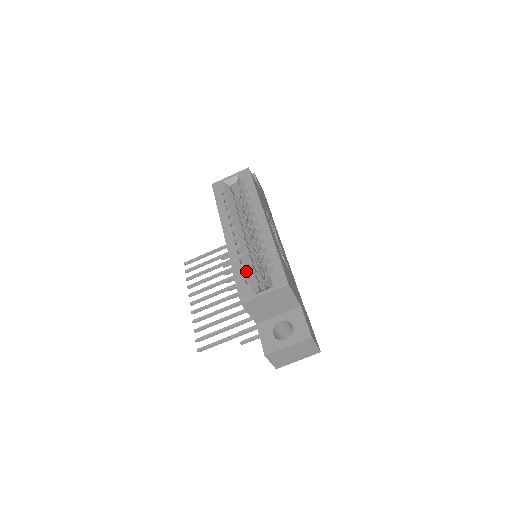
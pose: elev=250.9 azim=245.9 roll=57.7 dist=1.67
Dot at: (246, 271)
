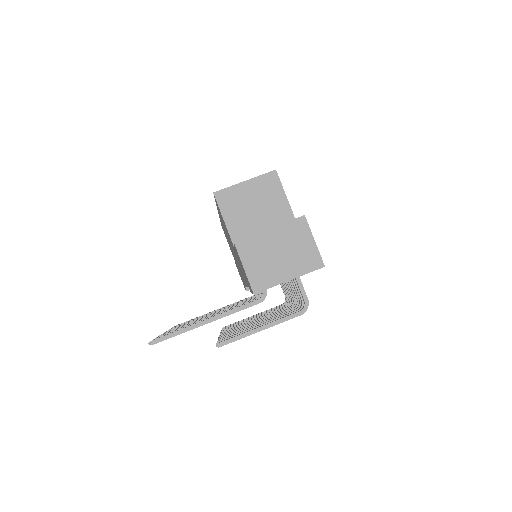
Dot at: occluded
